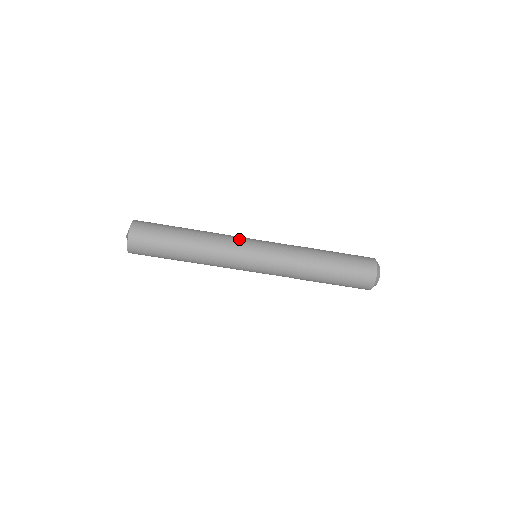
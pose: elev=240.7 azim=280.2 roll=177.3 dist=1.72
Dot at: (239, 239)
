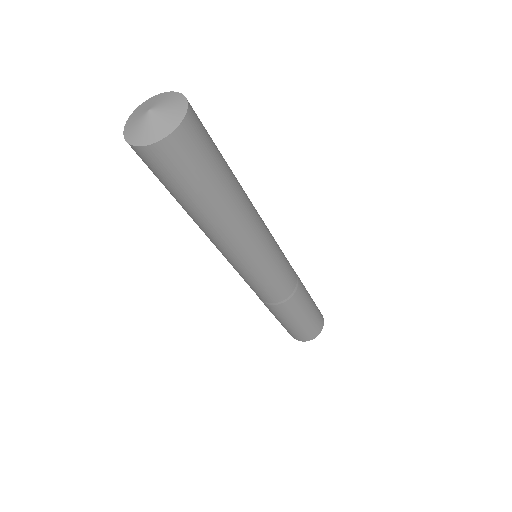
Dot at: (262, 253)
